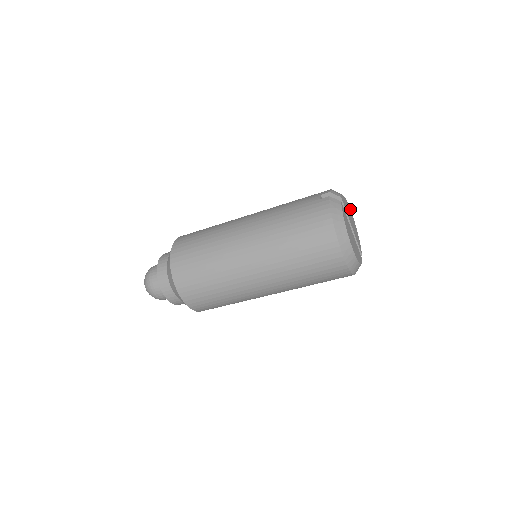
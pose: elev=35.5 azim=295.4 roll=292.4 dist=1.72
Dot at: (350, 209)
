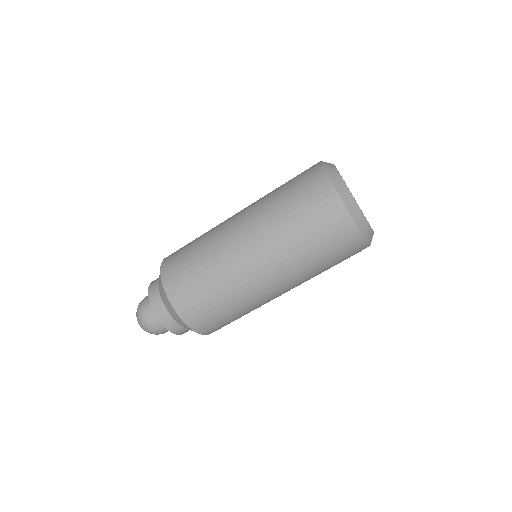
Dot at: occluded
